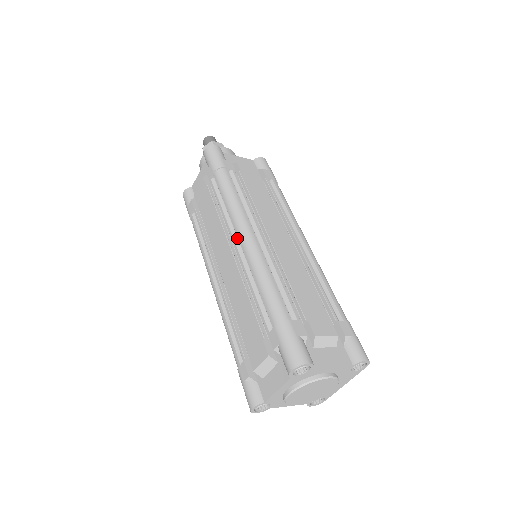
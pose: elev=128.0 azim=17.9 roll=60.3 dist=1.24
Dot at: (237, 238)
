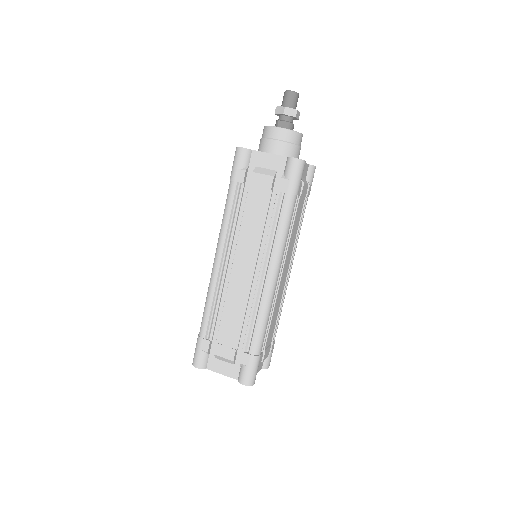
Dot at: (266, 268)
